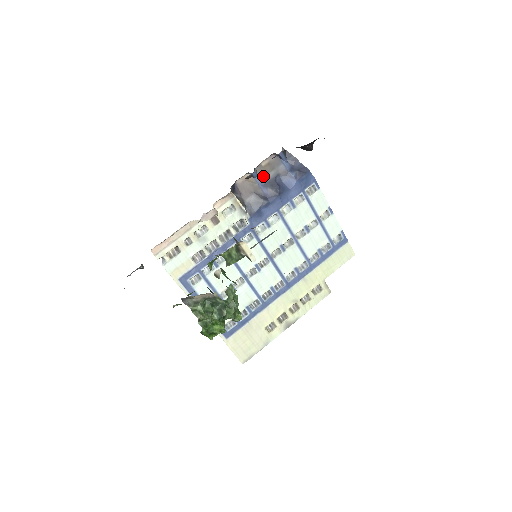
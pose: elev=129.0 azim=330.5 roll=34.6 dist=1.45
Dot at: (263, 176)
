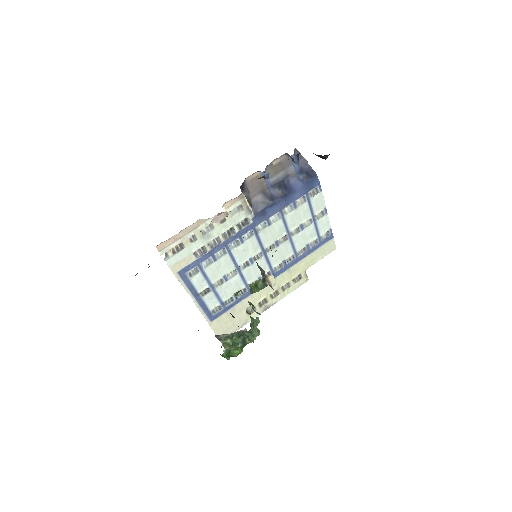
Dot at: (272, 176)
